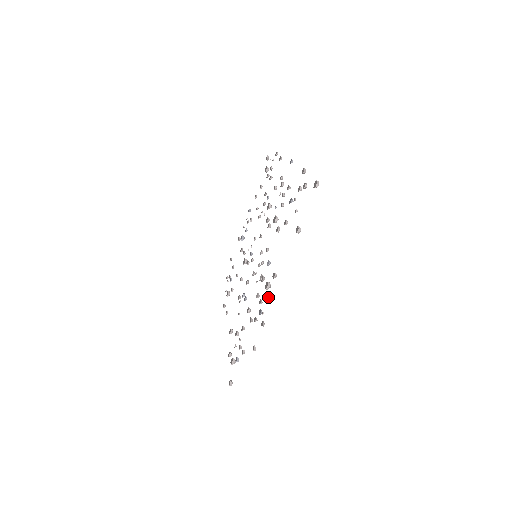
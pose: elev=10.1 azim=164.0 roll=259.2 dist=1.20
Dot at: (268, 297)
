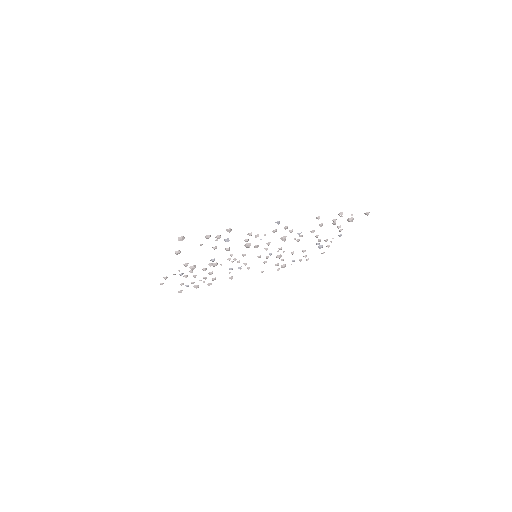
Dot at: (179, 271)
